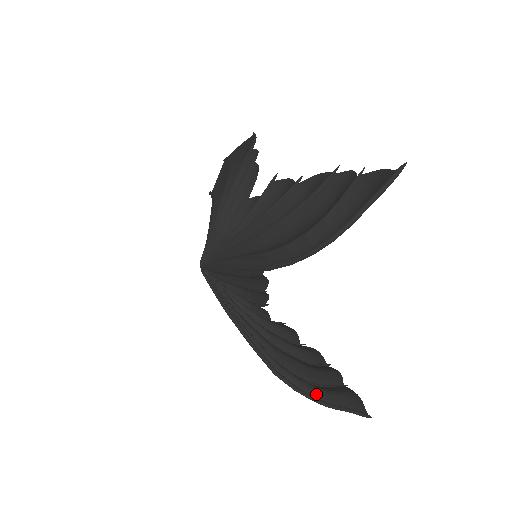
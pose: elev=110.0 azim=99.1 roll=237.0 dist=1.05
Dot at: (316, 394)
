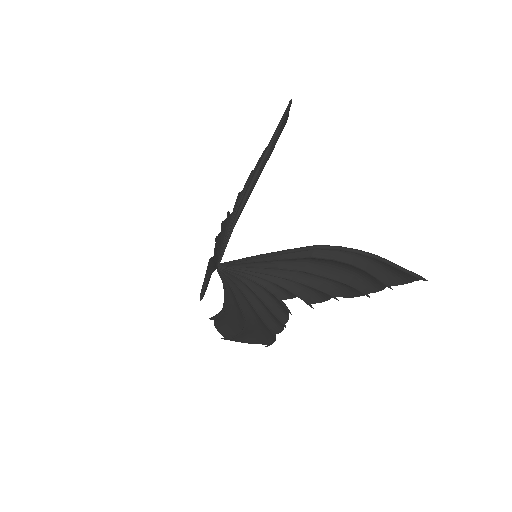
Dot at: (360, 252)
